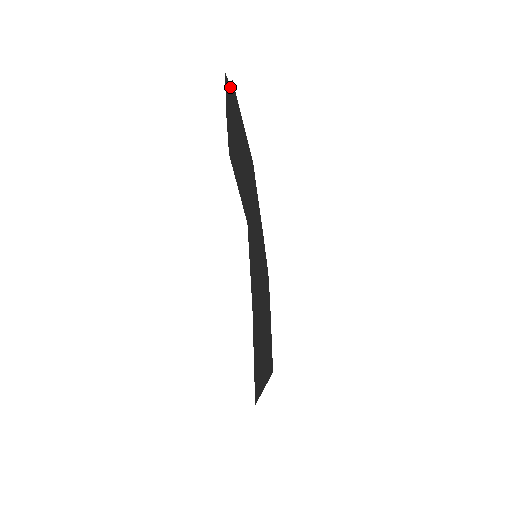
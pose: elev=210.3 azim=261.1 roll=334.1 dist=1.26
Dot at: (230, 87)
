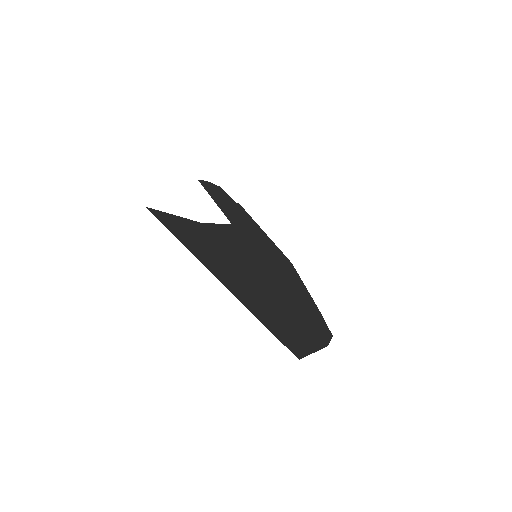
Dot at: (230, 198)
